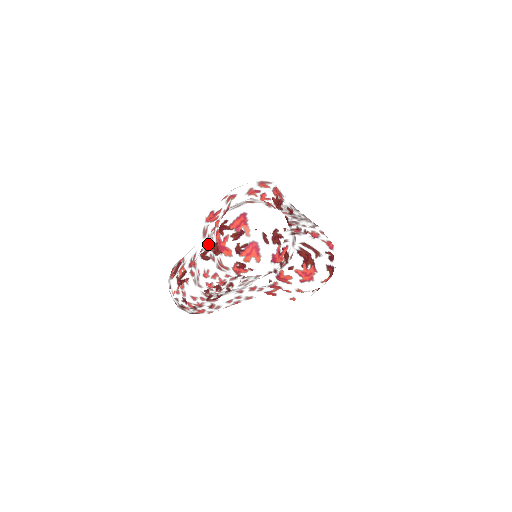
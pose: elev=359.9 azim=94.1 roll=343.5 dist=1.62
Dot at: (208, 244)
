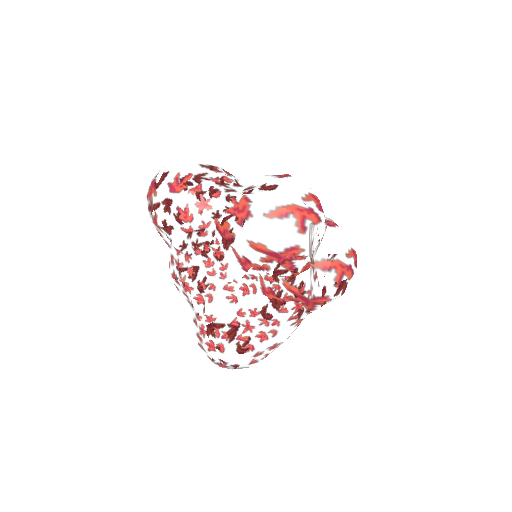
Dot at: occluded
